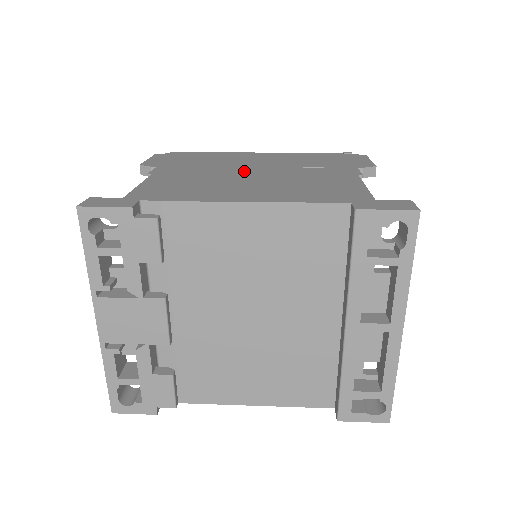
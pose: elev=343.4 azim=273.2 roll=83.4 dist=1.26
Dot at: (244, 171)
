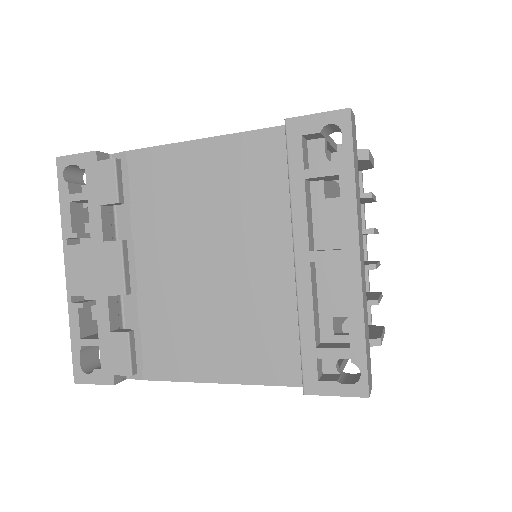
Dot at: occluded
